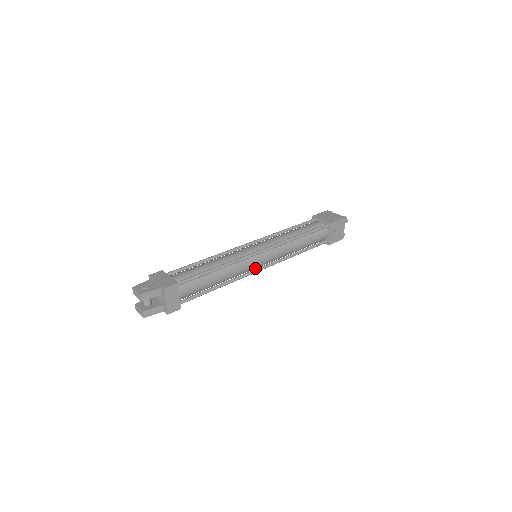
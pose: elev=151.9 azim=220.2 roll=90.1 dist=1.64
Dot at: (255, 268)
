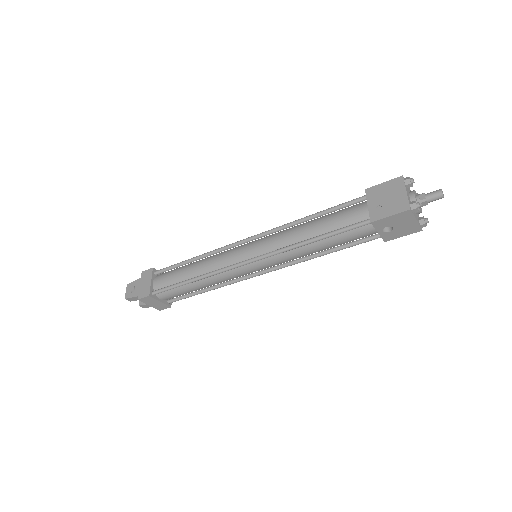
Dot at: occluded
